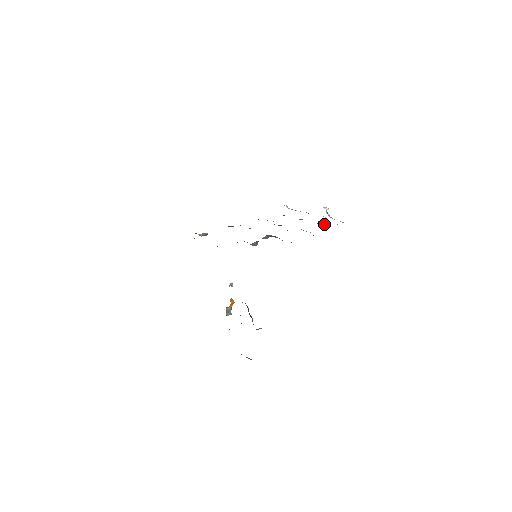
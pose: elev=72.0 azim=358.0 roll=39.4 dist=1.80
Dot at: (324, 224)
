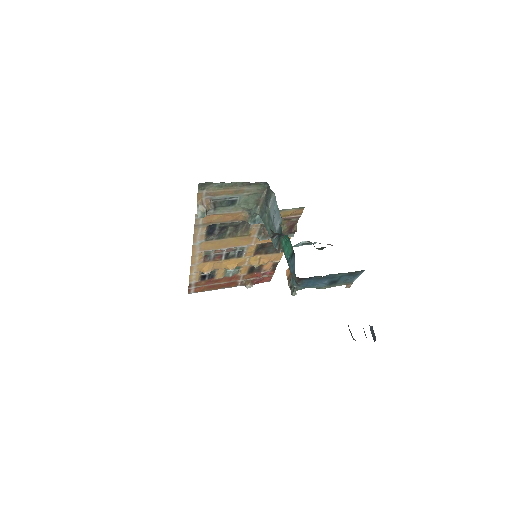
Dot at: (248, 285)
